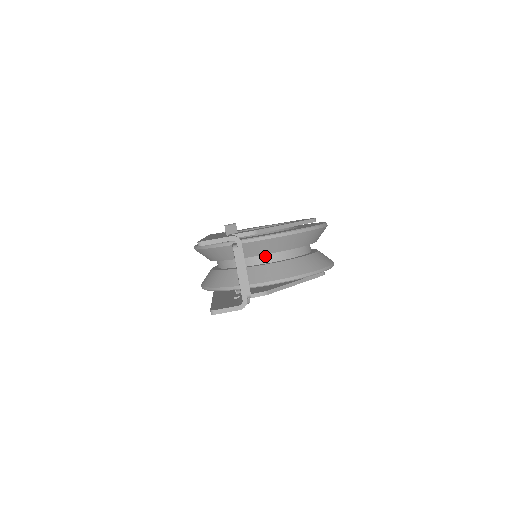
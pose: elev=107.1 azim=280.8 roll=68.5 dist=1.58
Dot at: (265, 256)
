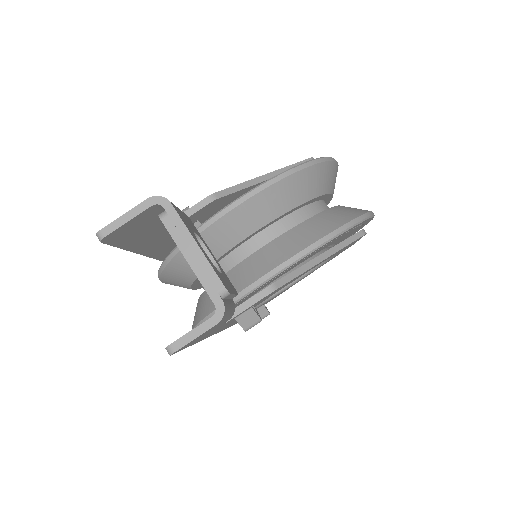
Dot at: (256, 238)
